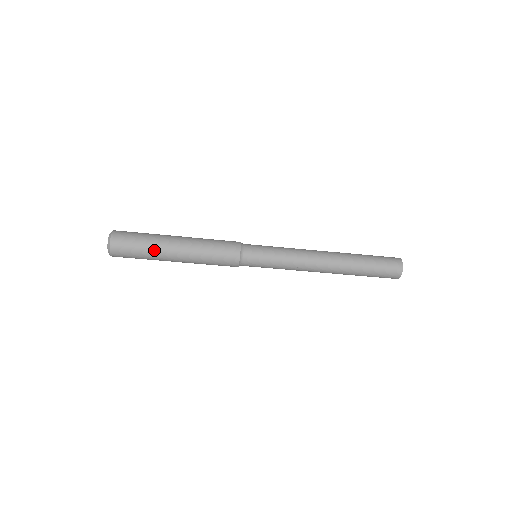
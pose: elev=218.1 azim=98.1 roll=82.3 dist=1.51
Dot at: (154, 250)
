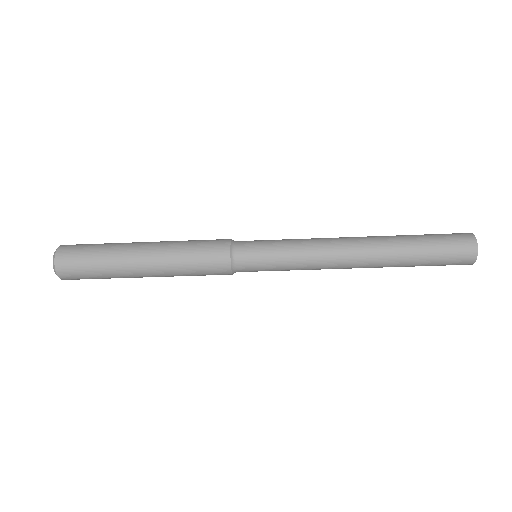
Dot at: (112, 258)
